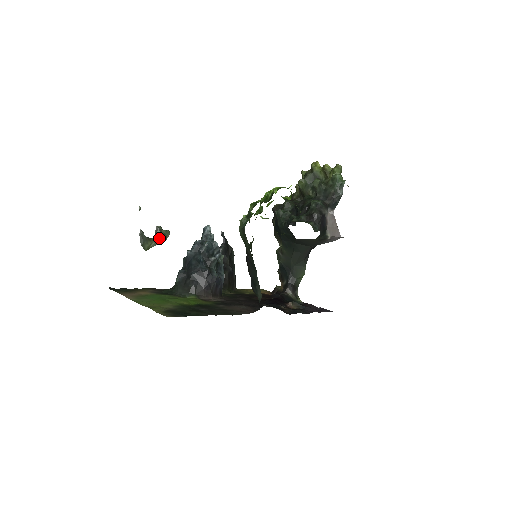
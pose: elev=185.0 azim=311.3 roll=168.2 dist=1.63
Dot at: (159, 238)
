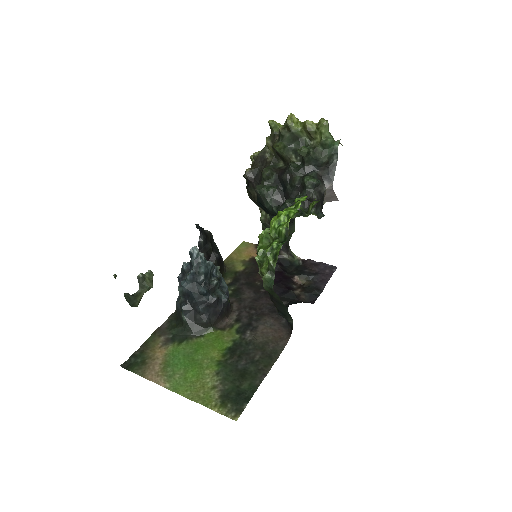
Dot at: (146, 288)
